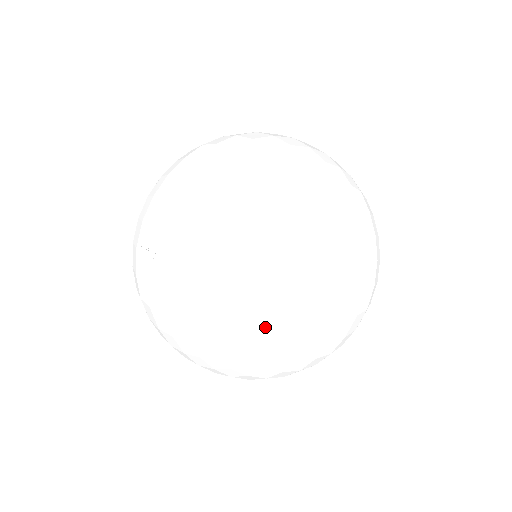
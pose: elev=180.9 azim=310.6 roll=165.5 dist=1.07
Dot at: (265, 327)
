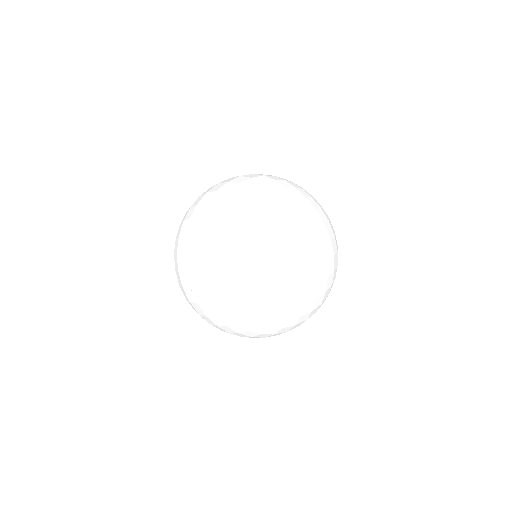
Dot at: occluded
